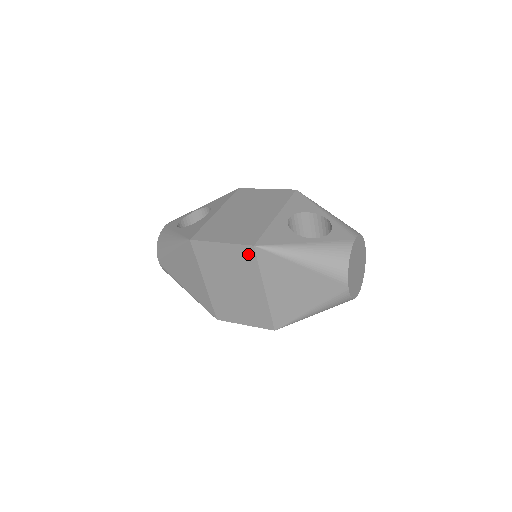
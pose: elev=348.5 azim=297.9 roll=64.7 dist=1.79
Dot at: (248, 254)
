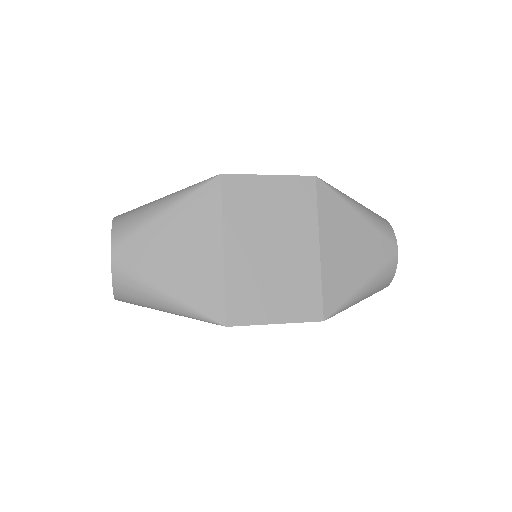
Dot at: (305, 189)
